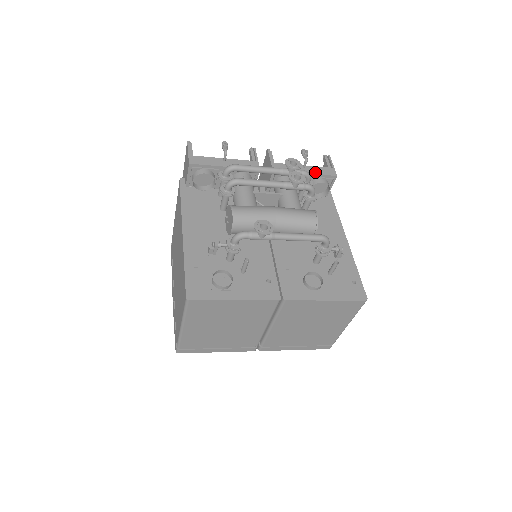
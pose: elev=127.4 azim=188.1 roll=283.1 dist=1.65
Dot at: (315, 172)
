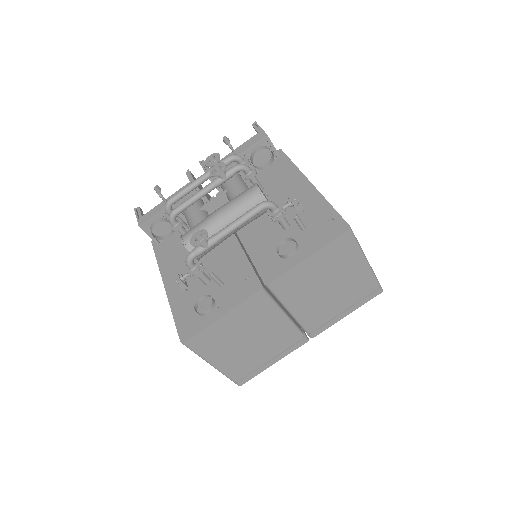
Dot at: (245, 148)
